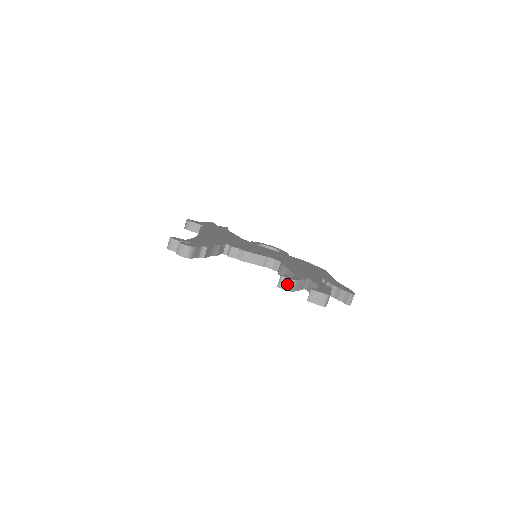
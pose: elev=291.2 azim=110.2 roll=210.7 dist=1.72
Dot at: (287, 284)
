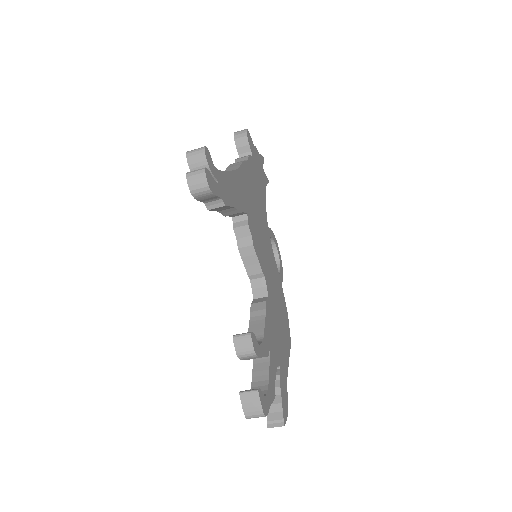
Dot at: (245, 348)
